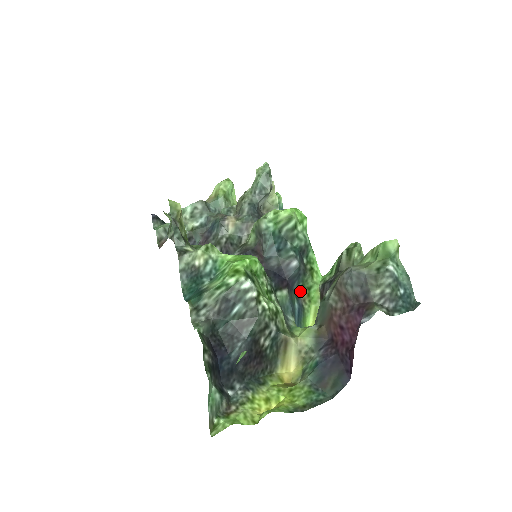
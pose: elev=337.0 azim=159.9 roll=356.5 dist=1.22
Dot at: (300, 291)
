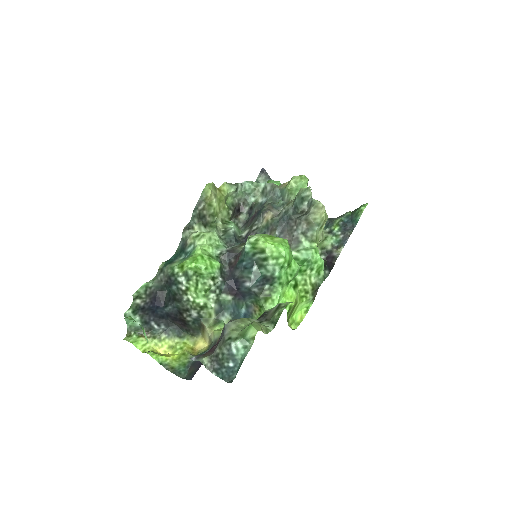
Dot at: (253, 303)
